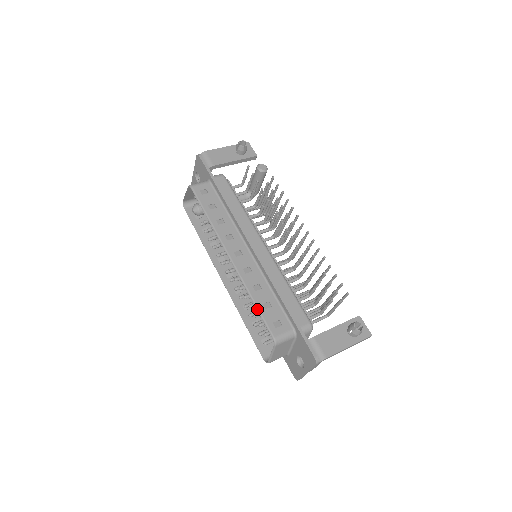
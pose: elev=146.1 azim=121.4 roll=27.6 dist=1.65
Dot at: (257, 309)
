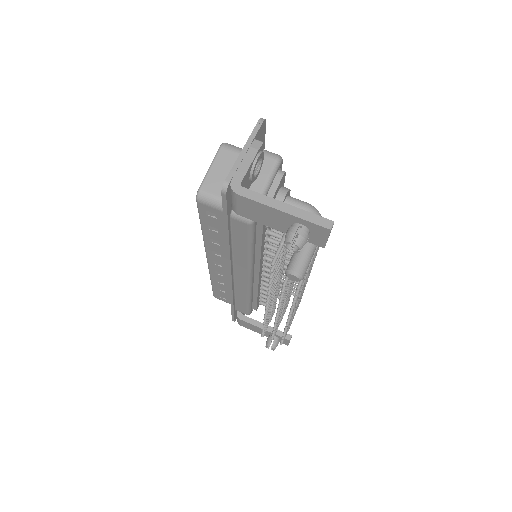
Dot at: occluded
